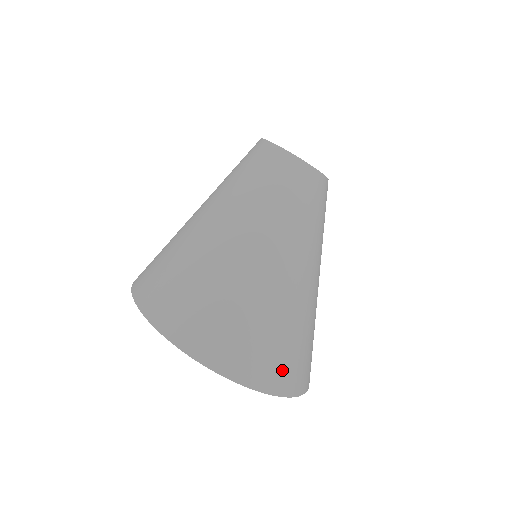
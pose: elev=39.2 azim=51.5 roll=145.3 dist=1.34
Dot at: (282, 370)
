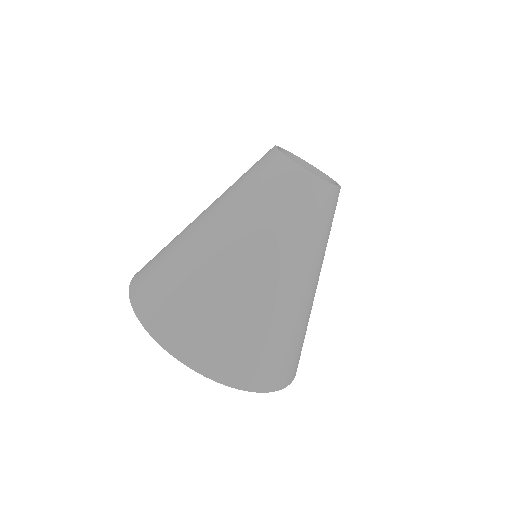
Dot at: (231, 360)
